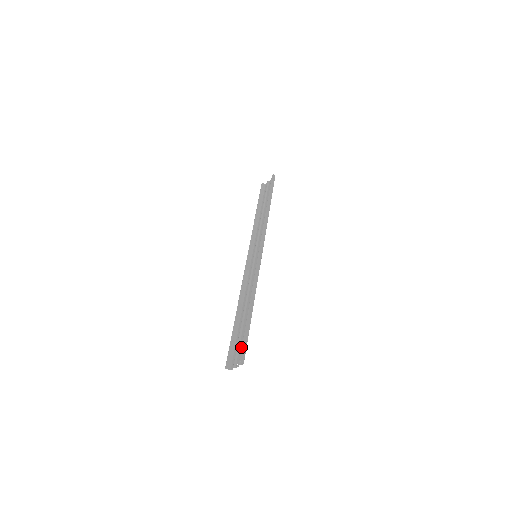
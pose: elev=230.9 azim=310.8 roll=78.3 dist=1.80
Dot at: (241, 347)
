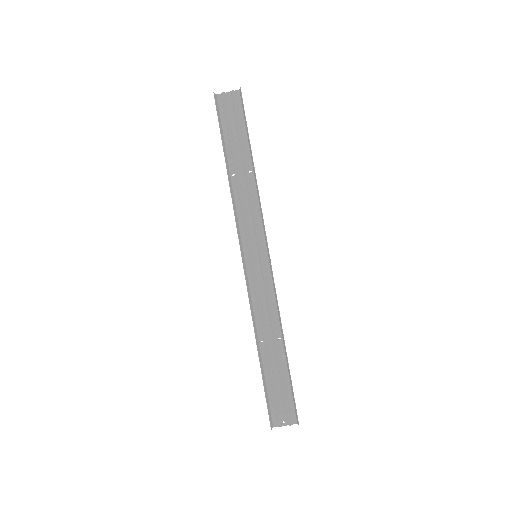
Dot at: (283, 400)
